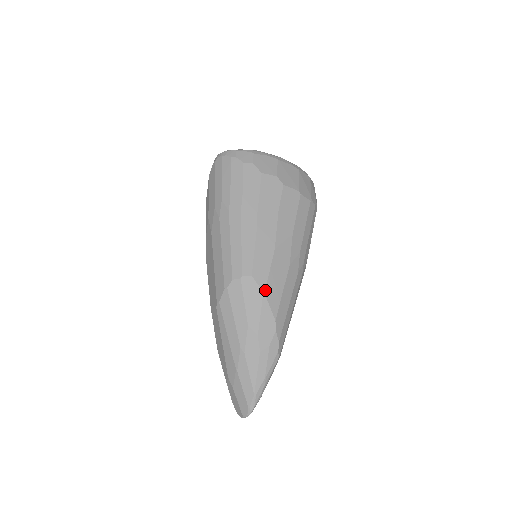
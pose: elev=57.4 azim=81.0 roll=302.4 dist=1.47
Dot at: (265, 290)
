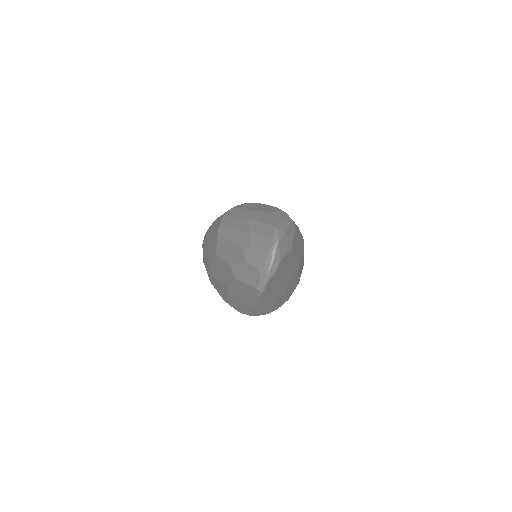
Dot at: (259, 203)
